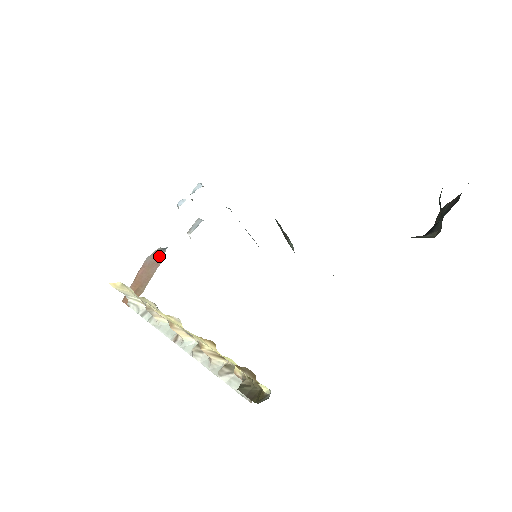
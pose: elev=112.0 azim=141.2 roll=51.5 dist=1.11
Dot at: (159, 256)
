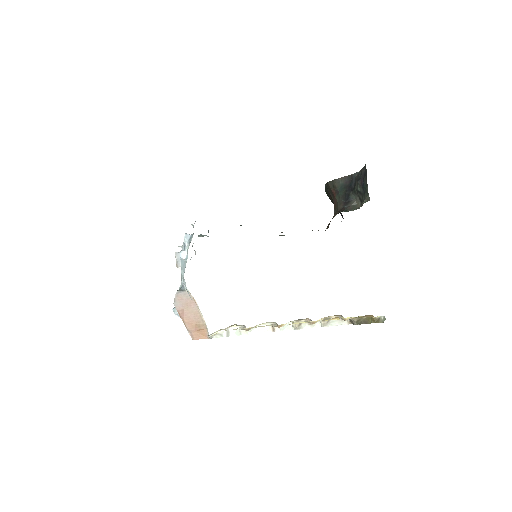
Dot at: (186, 297)
